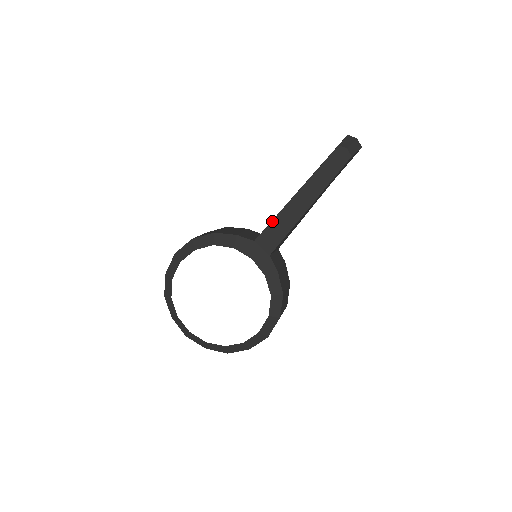
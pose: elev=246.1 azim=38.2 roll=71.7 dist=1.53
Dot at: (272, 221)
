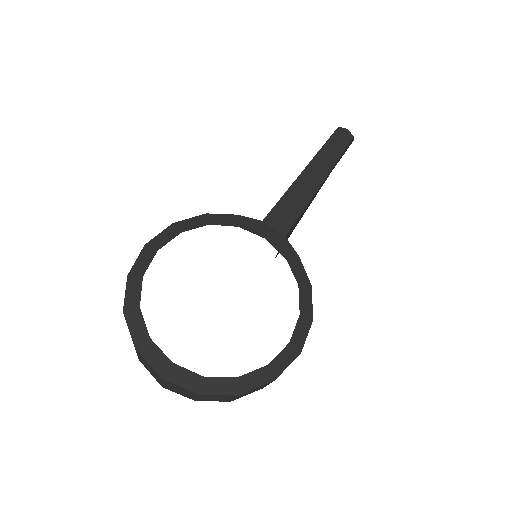
Dot at: (282, 197)
